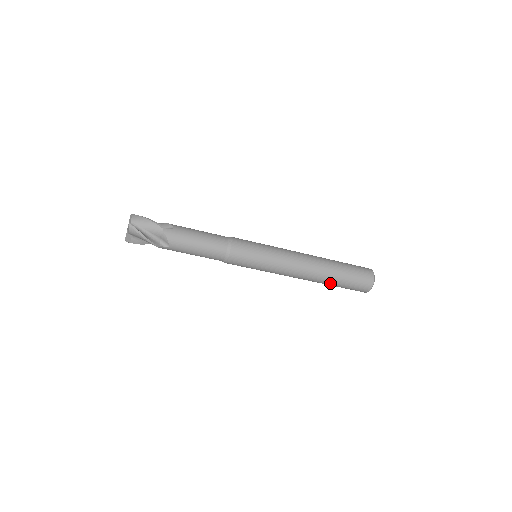
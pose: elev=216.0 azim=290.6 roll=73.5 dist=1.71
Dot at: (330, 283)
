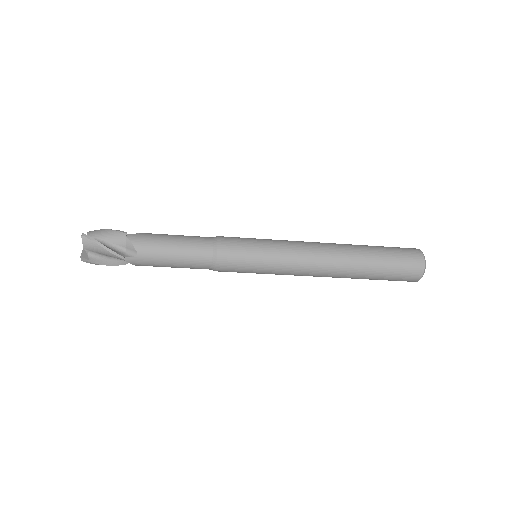
Dot at: (365, 271)
